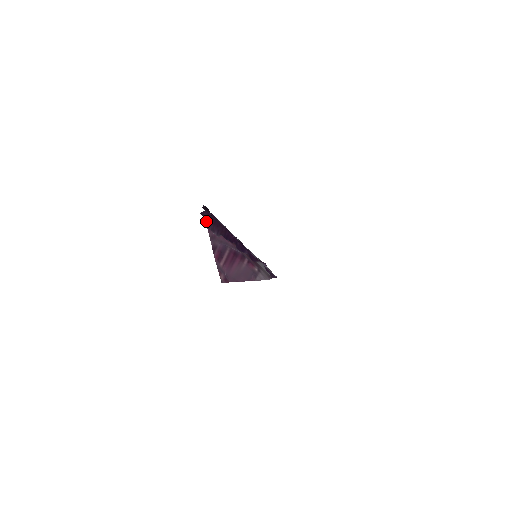
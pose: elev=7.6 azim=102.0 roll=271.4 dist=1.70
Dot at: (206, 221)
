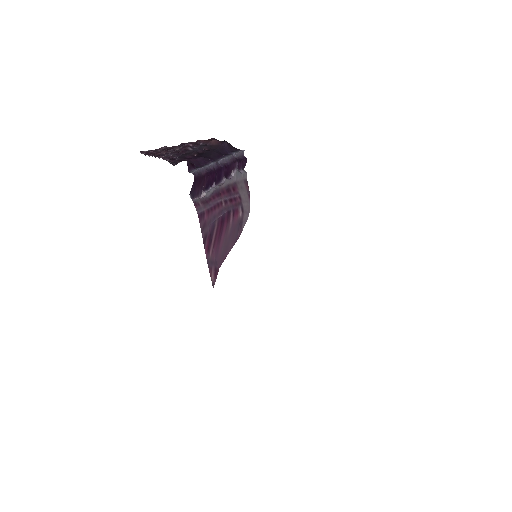
Dot at: (193, 193)
